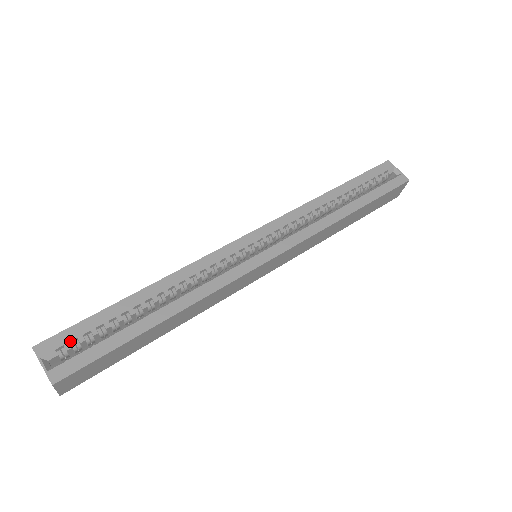
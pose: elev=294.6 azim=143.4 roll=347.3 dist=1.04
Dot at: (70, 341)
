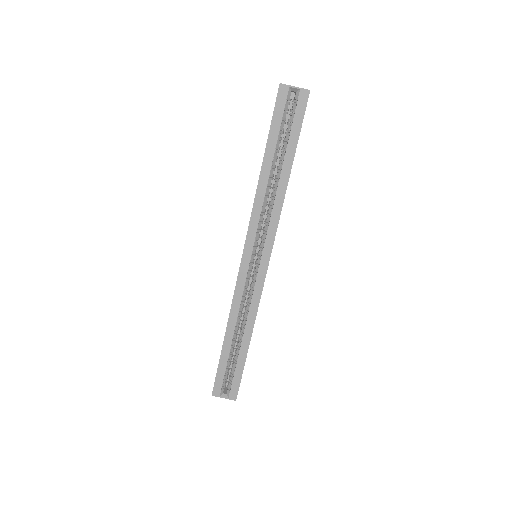
Dot at: (222, 382)
